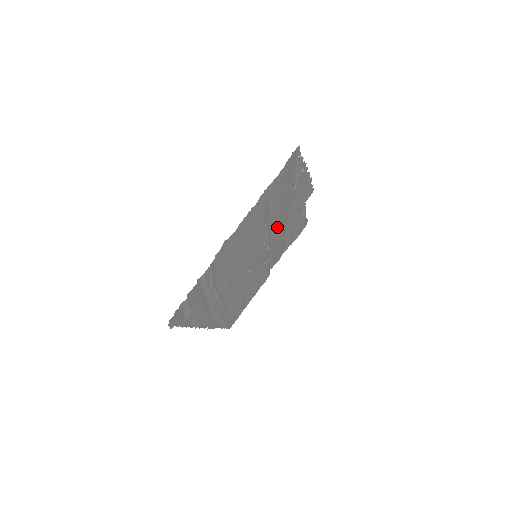
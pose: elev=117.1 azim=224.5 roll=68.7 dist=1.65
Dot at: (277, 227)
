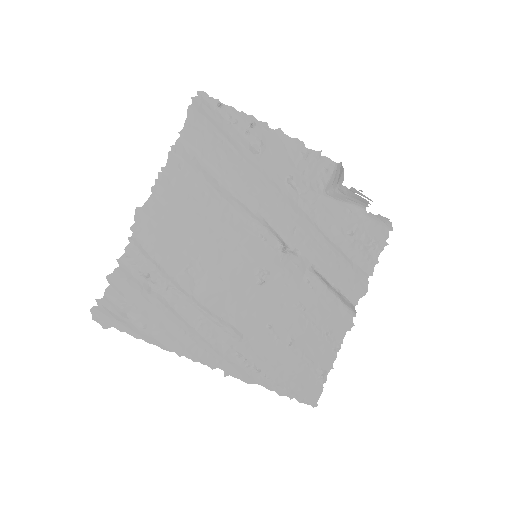
Dot at: (277, 214)
